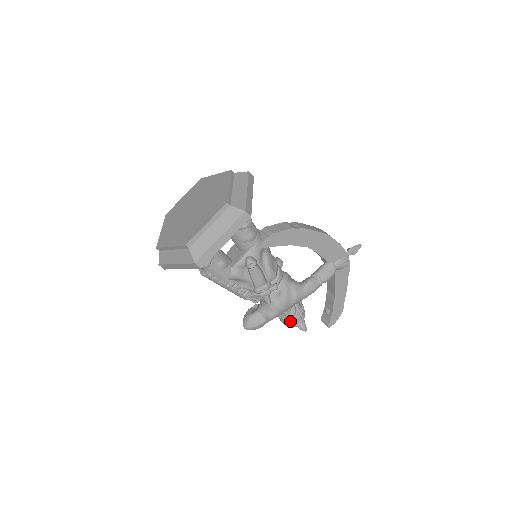
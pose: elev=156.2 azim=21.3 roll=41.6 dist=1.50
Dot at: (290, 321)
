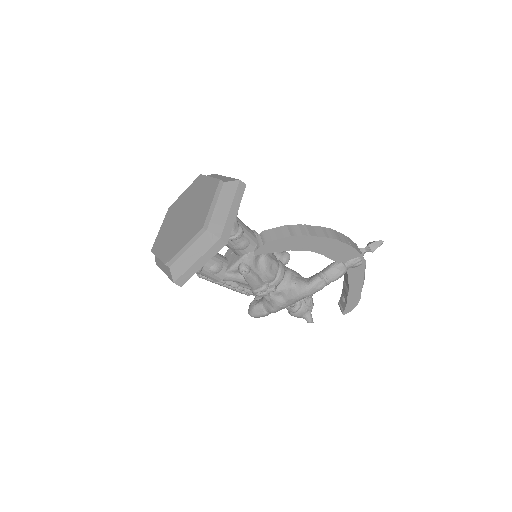
Dot at: (295, 314)
